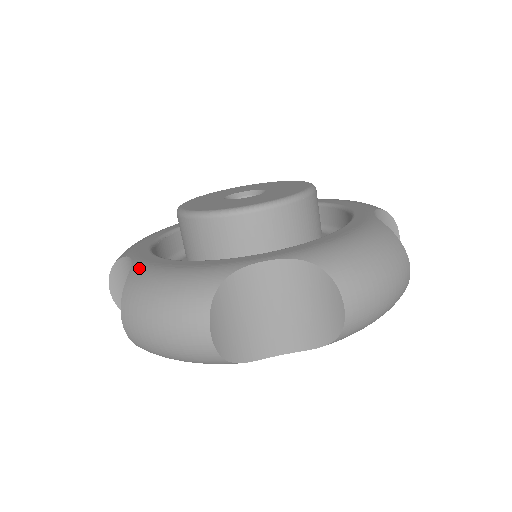
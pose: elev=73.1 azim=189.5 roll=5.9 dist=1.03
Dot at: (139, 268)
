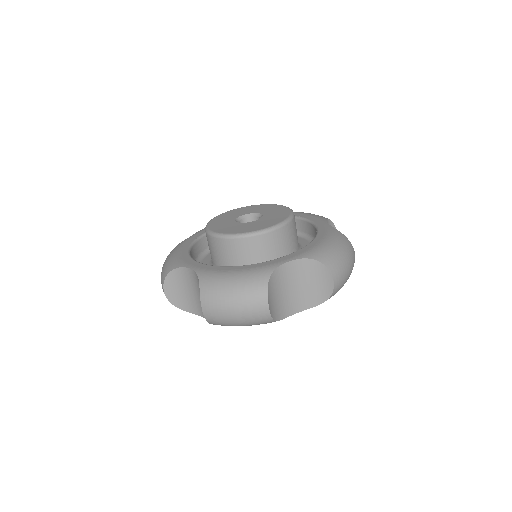
Dot at: (179, 244)
